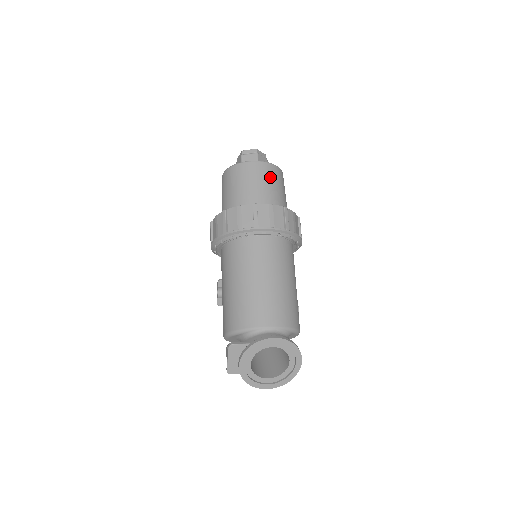
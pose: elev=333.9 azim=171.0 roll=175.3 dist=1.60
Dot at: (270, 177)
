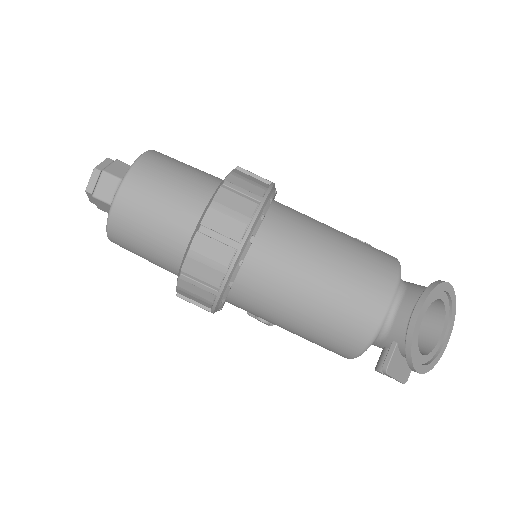
Dot at: (159, 177)
